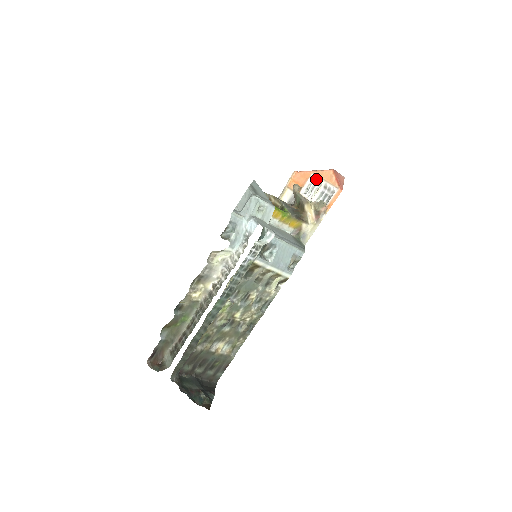
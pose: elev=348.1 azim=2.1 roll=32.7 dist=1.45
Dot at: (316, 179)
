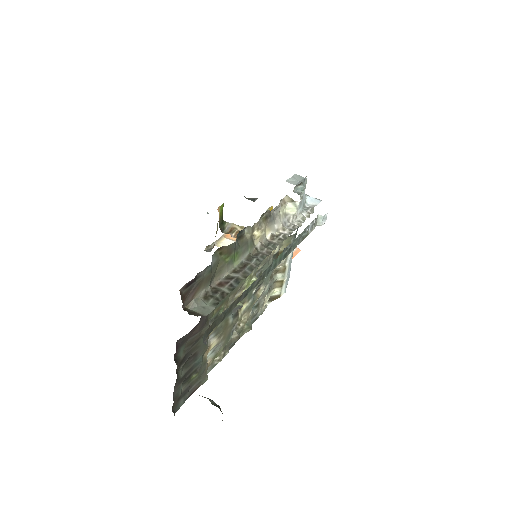
Dot at: occluded
